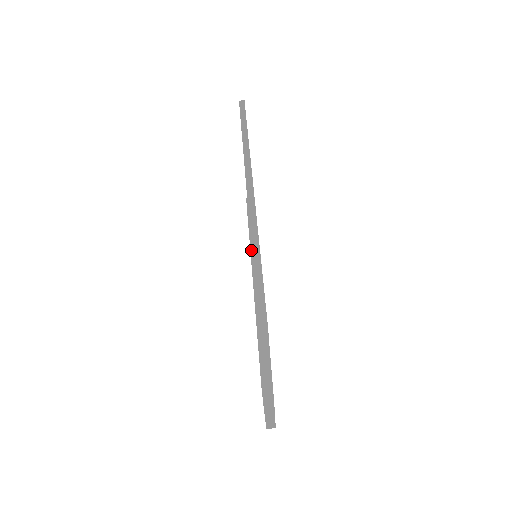
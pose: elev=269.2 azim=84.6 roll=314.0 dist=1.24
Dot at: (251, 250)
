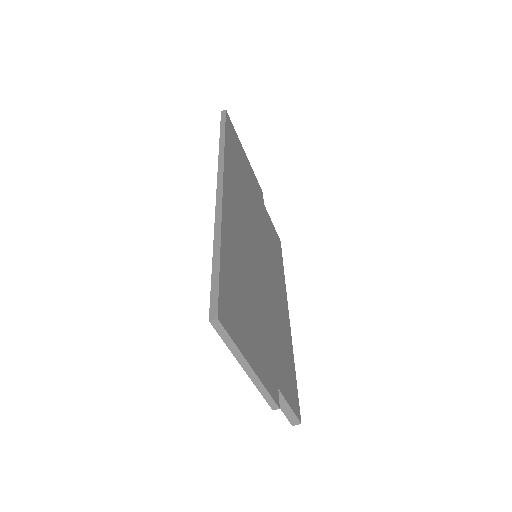
Dot at: occluded
